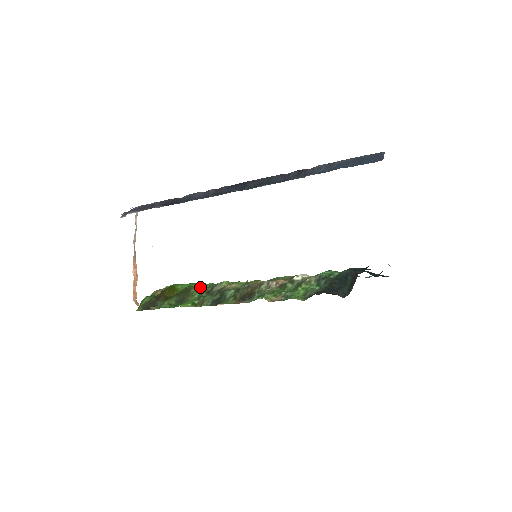
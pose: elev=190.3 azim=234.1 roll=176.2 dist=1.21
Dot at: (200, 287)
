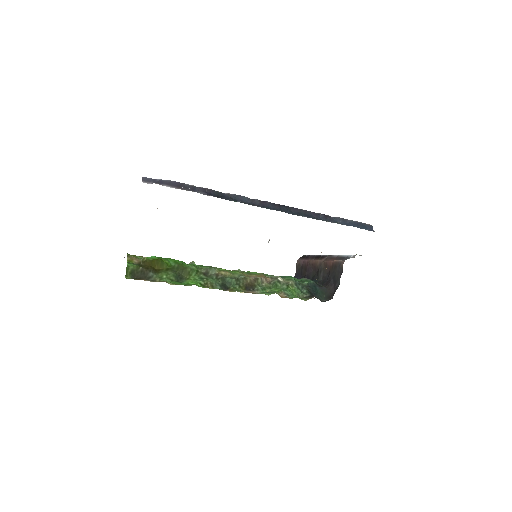
Dot at: (194, 267)
